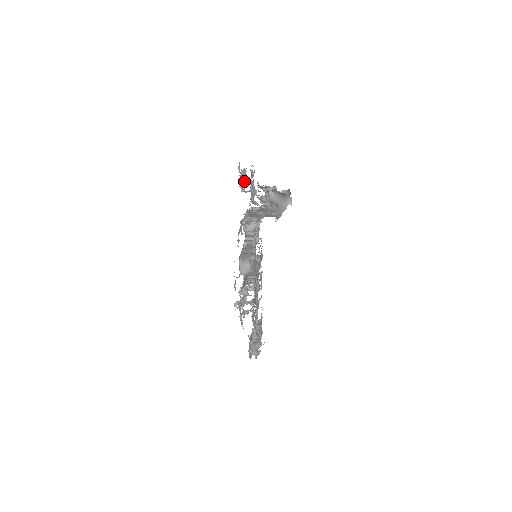
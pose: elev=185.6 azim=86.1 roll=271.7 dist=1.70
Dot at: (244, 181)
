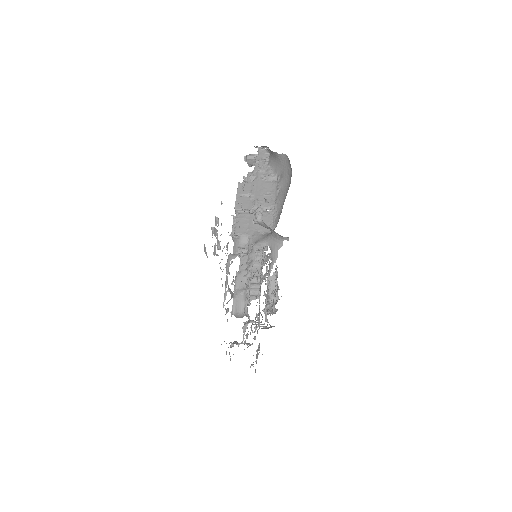
Dot at: occluded
